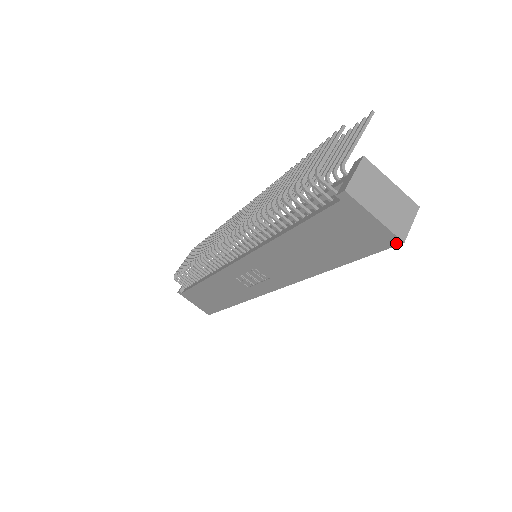
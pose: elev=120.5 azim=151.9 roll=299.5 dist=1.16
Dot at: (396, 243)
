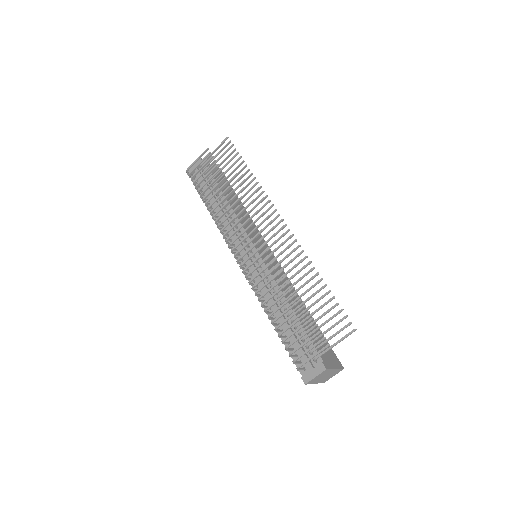
Dot at: occluded
